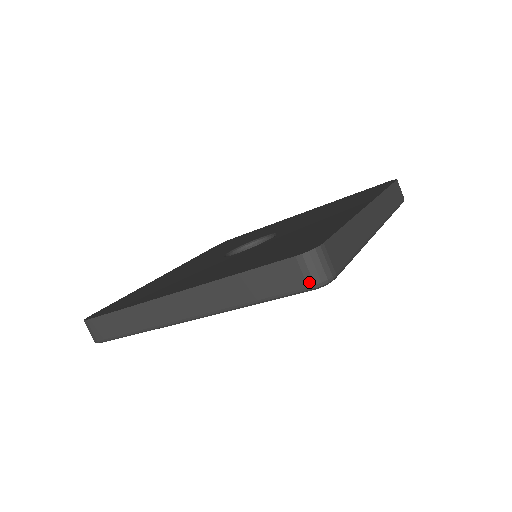
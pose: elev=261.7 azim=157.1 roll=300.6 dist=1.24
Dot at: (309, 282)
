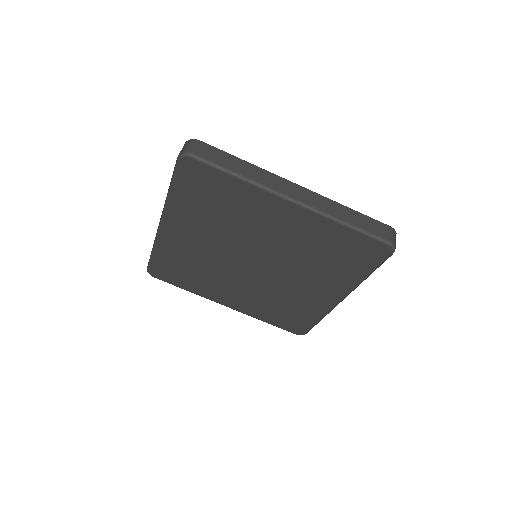
Dot at: (391, 239)
